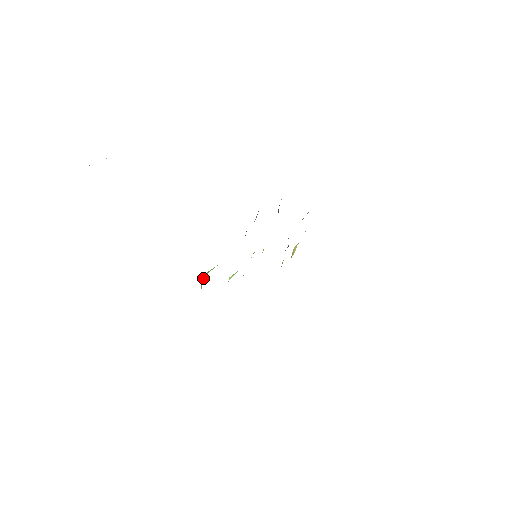
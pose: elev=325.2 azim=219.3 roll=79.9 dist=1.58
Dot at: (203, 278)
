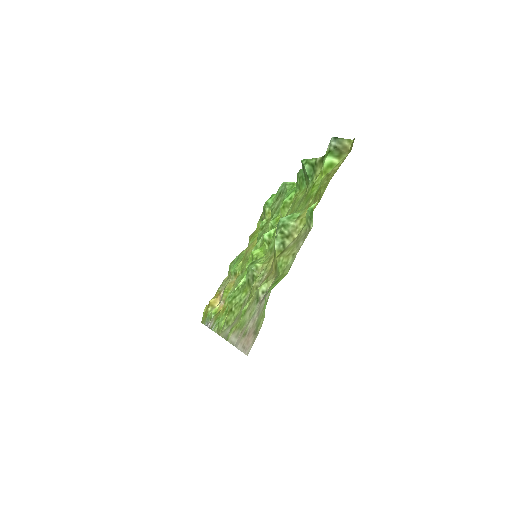
Dot at: (291, 218)
